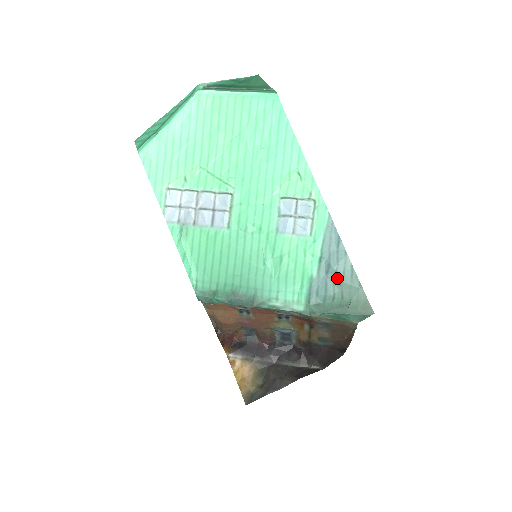
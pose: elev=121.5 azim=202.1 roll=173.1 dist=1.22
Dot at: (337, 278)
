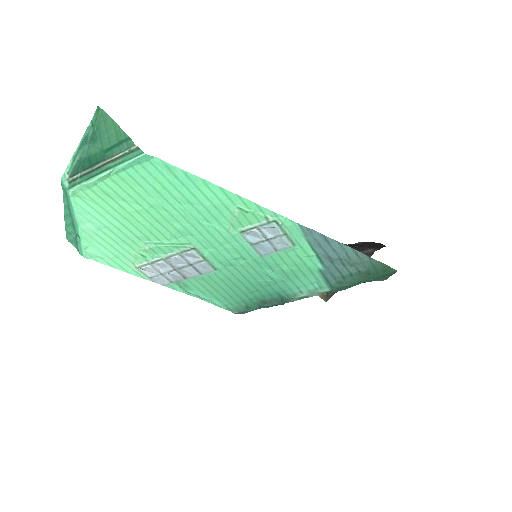
Dot at: (344, 262)
